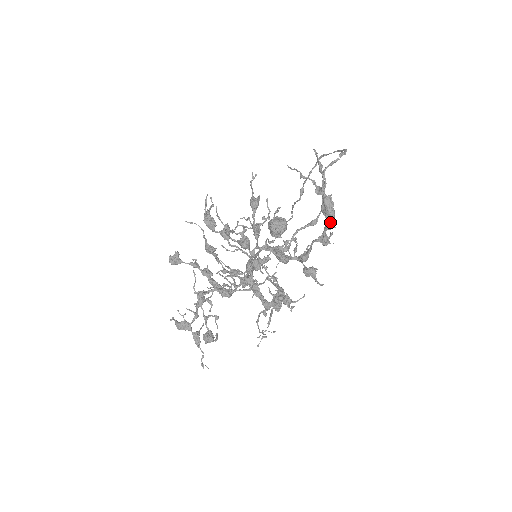
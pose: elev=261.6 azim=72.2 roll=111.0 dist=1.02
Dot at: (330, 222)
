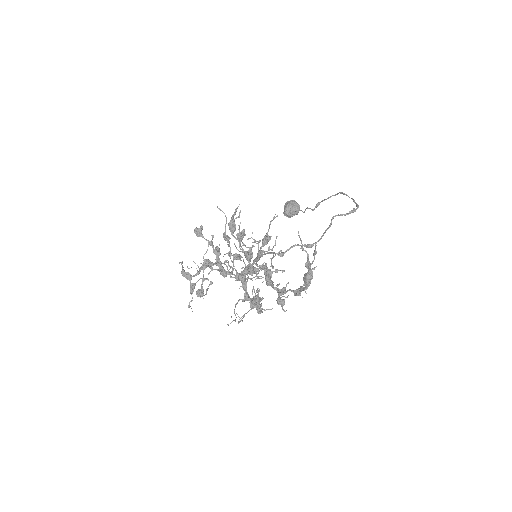
Dot at: (305, 287)
